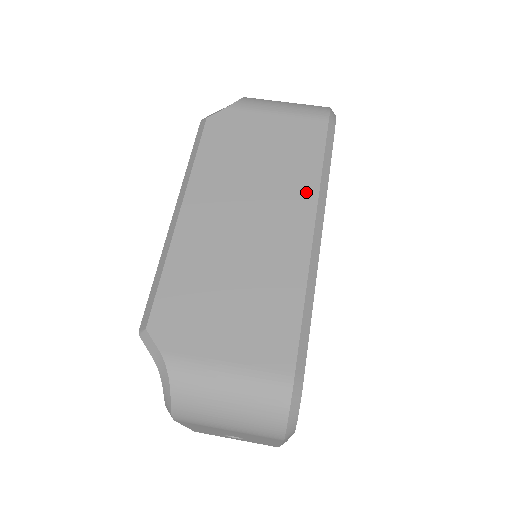
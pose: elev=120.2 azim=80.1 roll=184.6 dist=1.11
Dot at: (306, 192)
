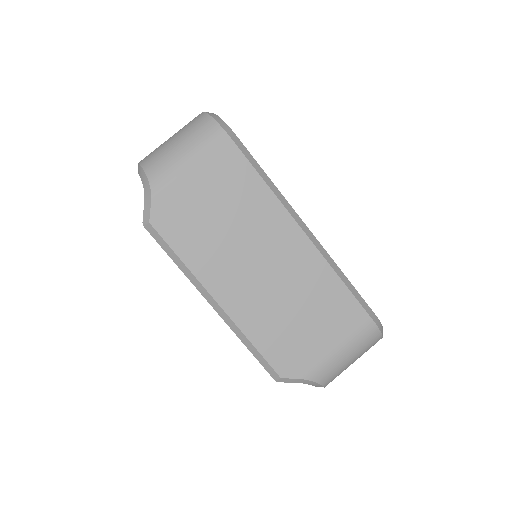
Dot at: (274, 211)
